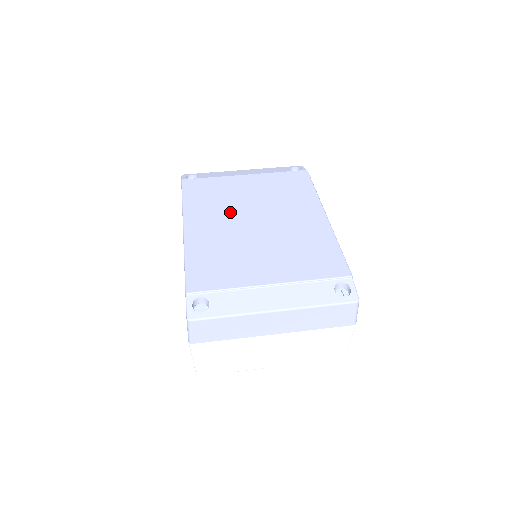
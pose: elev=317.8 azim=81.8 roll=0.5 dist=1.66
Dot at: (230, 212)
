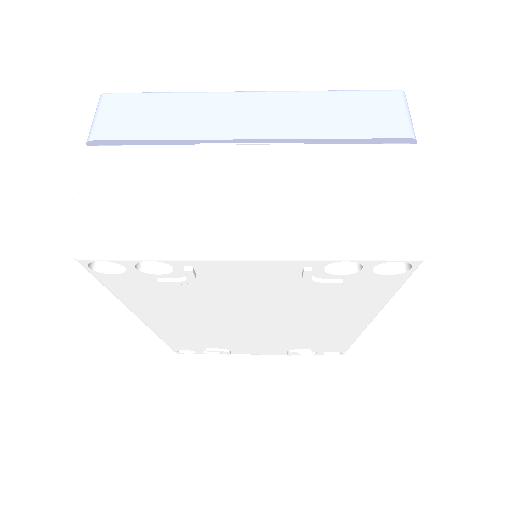
Dot at: occluded
